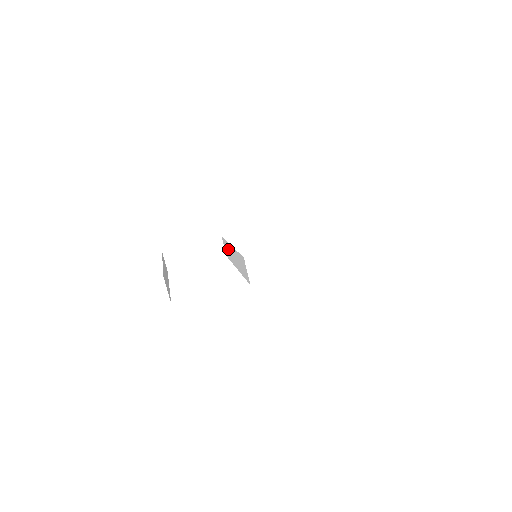
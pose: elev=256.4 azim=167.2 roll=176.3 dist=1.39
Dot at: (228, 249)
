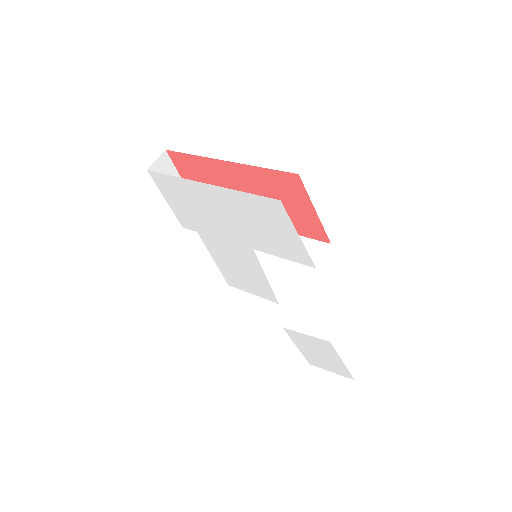
Dot at: occluded
